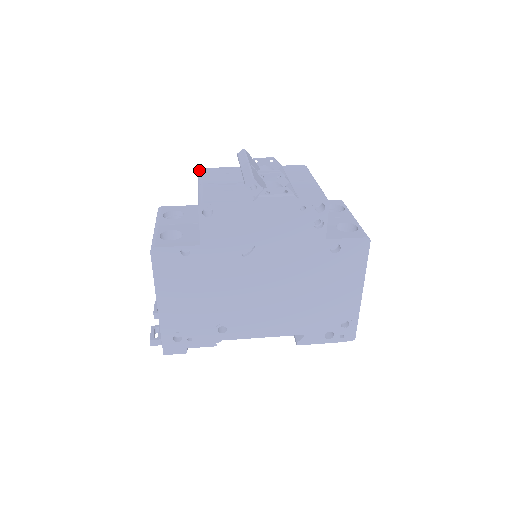
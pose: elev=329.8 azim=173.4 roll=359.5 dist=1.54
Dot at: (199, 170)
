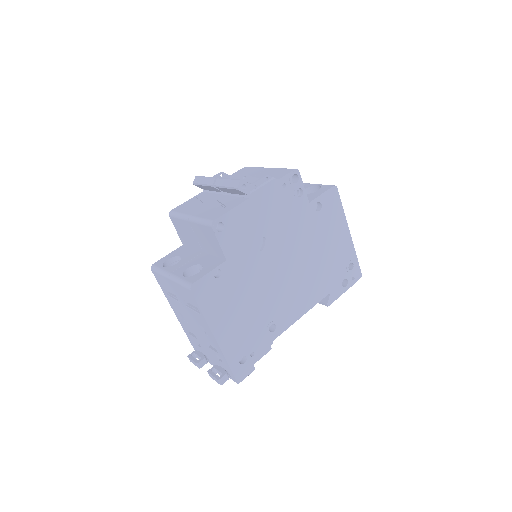
Dot at: (170, 213)
